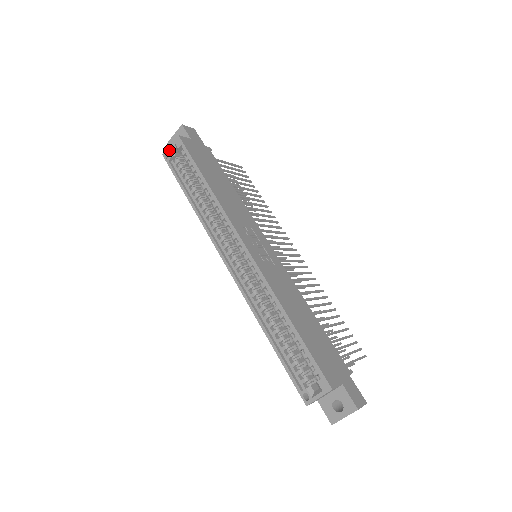
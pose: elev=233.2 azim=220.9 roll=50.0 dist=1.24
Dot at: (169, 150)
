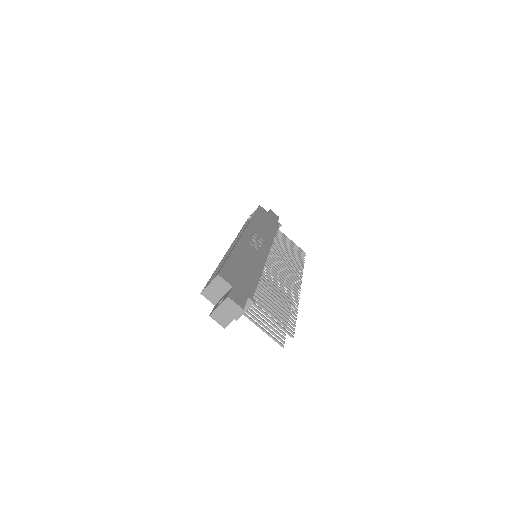
Dot at: (252, 214)
